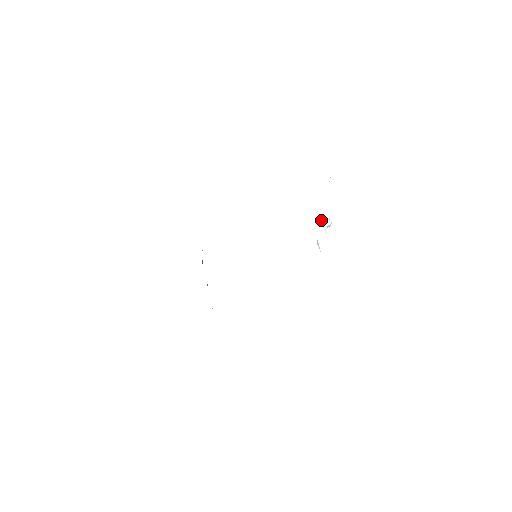
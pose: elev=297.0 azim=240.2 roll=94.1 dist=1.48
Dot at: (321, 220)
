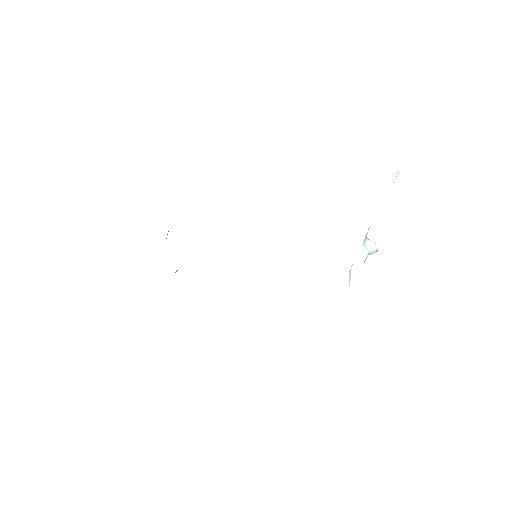
Dot at: (364, 240)
